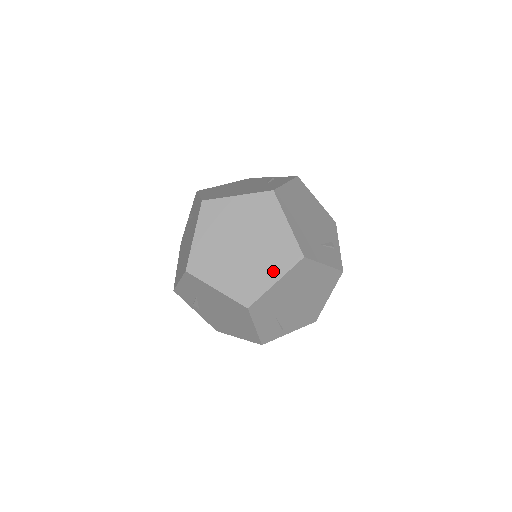
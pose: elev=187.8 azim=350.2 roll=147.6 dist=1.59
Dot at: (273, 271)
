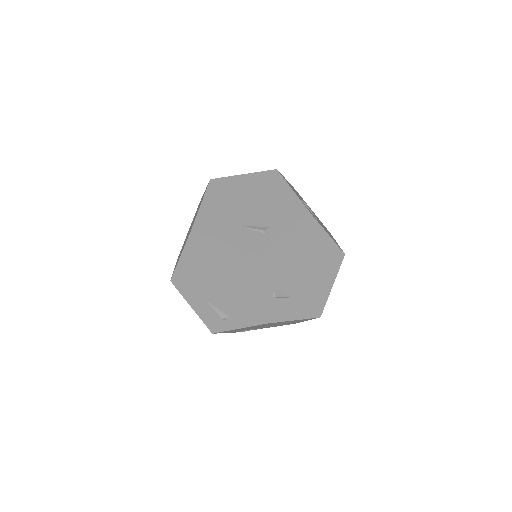
Dot at: occluded
